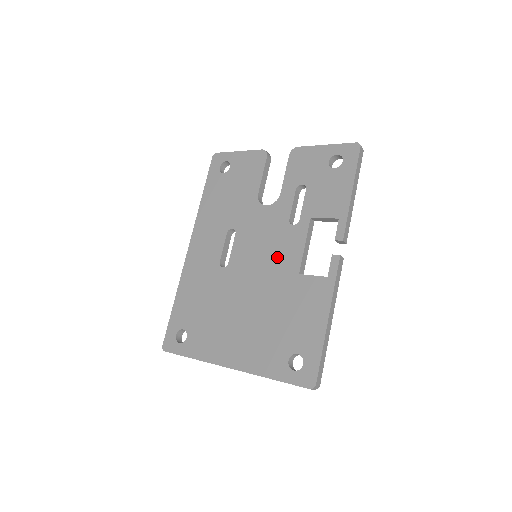
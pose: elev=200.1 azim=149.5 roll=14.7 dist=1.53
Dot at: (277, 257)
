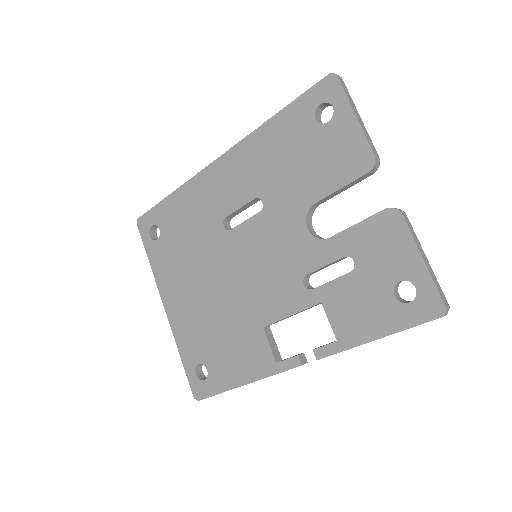
Dot at: (264, 289)
